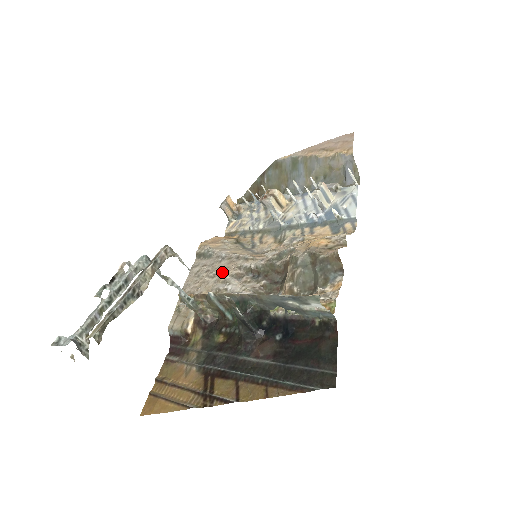
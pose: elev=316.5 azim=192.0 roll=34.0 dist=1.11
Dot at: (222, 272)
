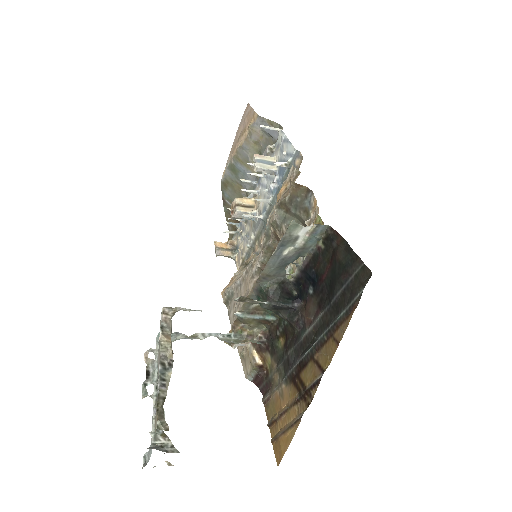
Dot at: (245, 294)
